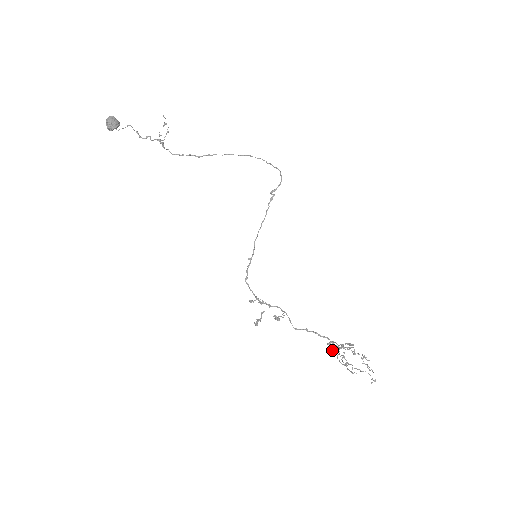
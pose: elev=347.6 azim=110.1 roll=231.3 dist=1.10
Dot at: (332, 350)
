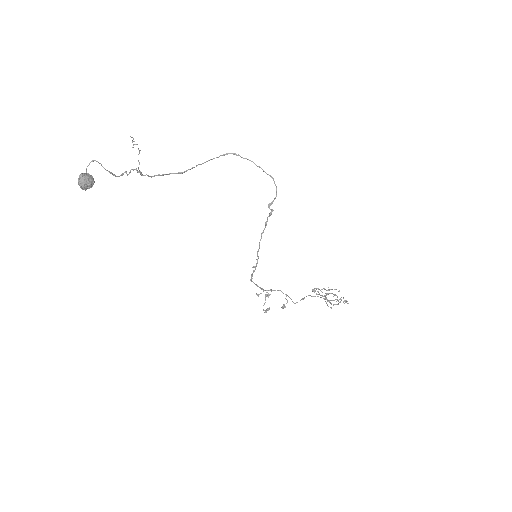
Dot at: occluded
